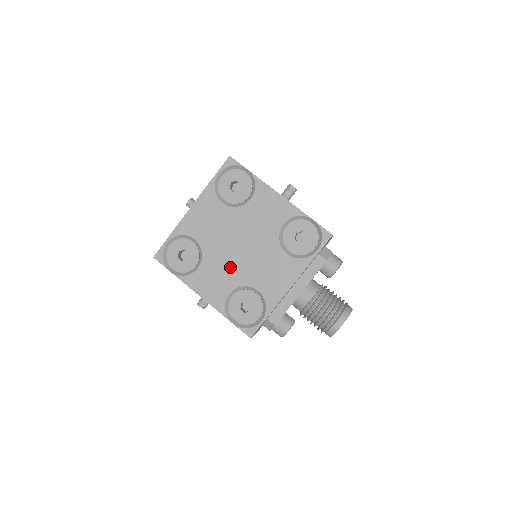
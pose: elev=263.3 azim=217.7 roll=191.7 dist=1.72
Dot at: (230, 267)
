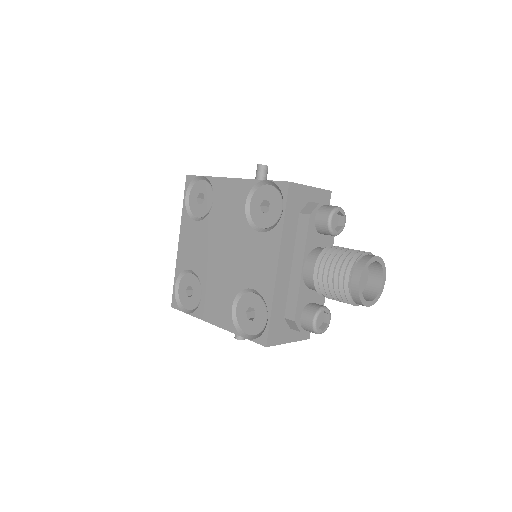
Dot at: (223, 279)
